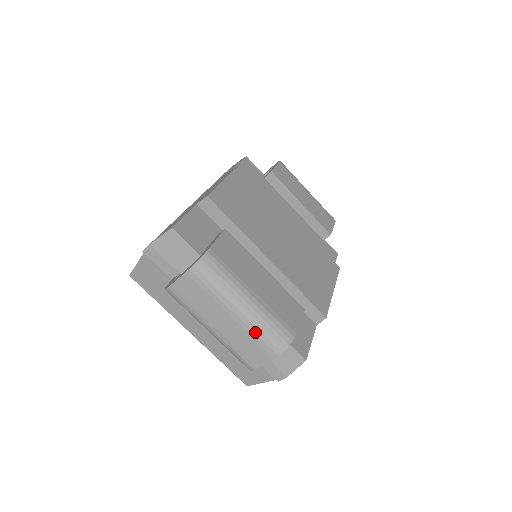
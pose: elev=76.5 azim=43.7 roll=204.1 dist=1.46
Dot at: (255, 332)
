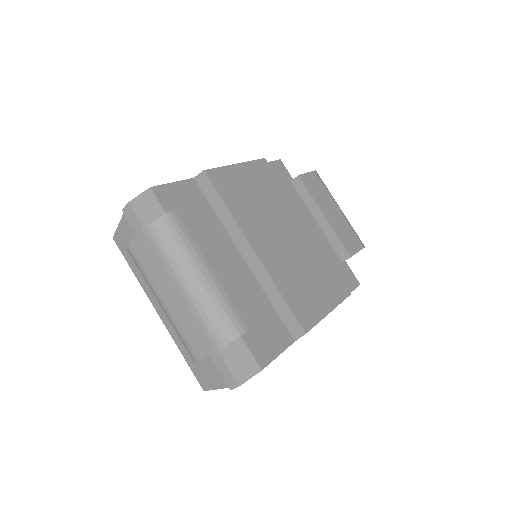
Dot at: (200, 313)
